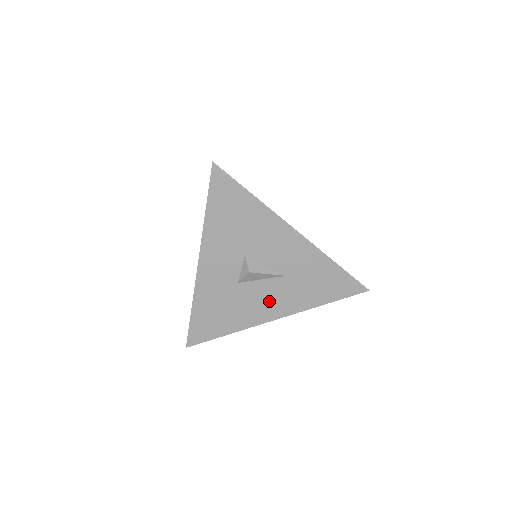
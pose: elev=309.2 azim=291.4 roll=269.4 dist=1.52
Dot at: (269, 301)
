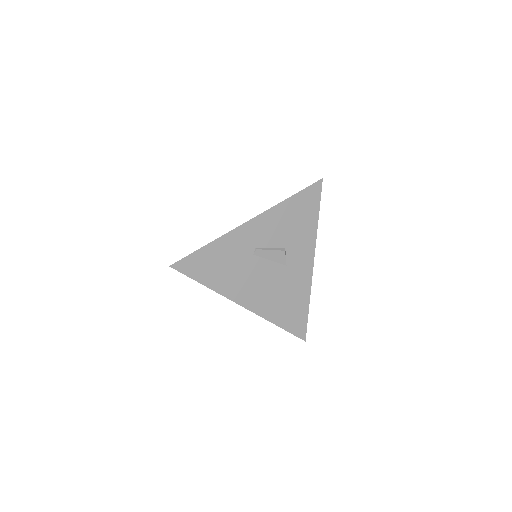
Dot at: occluded
